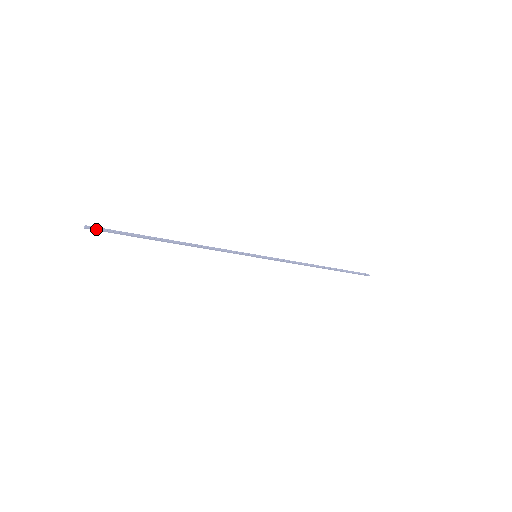
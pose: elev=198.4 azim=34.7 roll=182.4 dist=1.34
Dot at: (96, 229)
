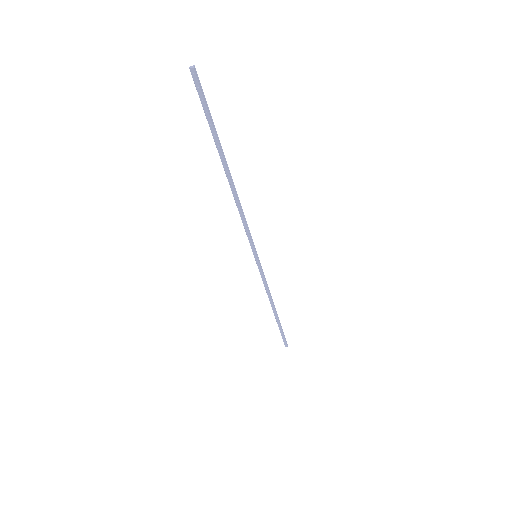
Dot at: (198, 82)
